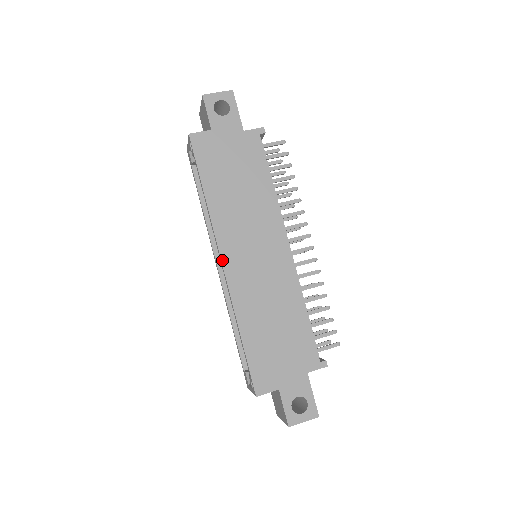
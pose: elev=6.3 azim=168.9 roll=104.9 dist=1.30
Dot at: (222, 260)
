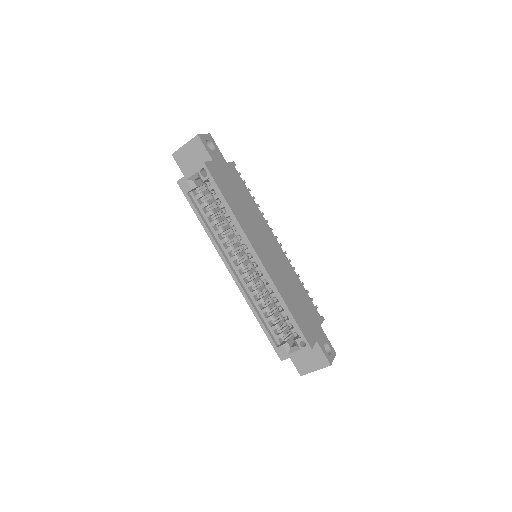
Dot at: (258, 255)
